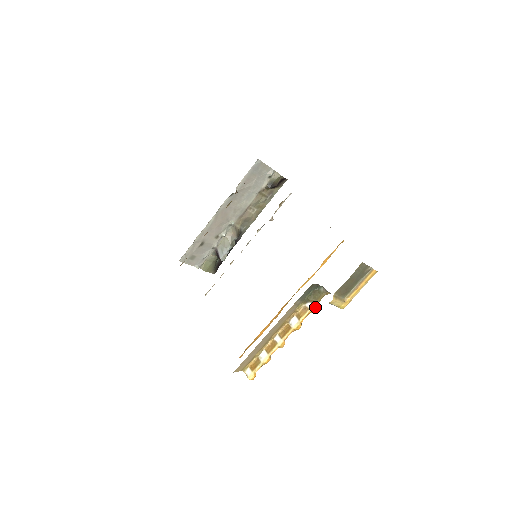
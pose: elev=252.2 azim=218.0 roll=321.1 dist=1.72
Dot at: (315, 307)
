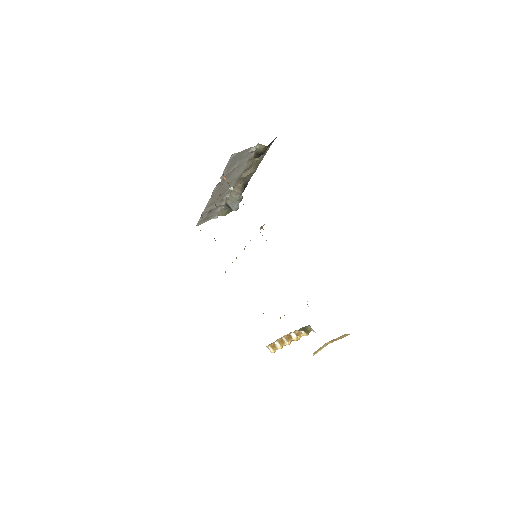
Dot at: (307, 335)
